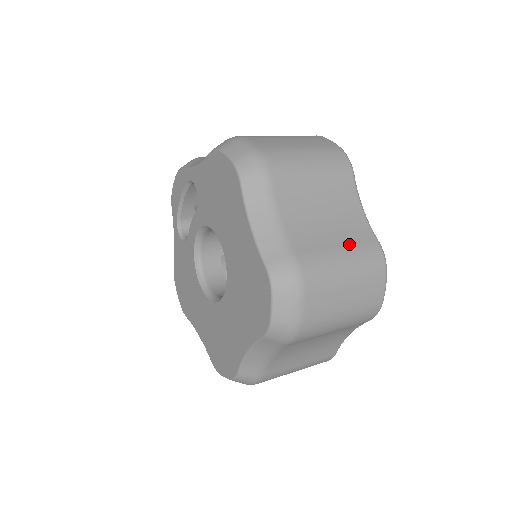
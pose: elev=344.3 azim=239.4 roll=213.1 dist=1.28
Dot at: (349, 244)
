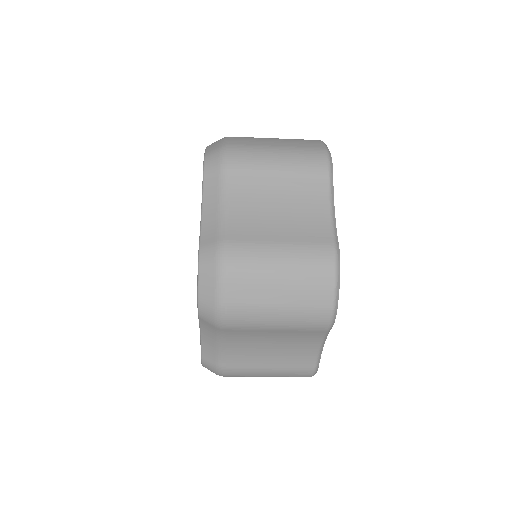
Dot at: (295, 239)
